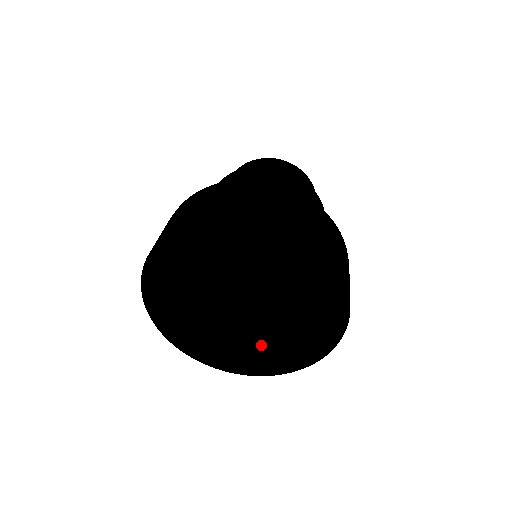
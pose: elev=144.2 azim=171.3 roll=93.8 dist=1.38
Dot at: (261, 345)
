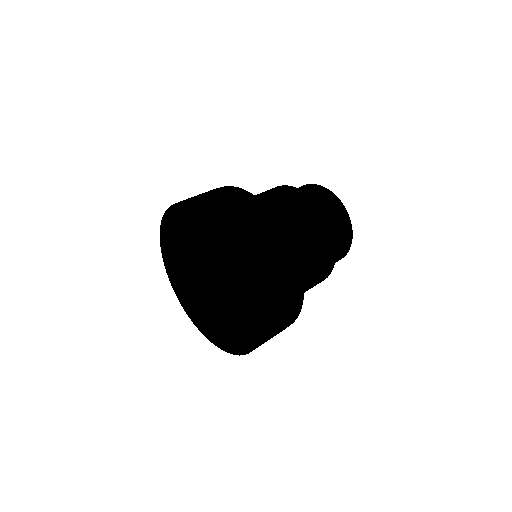
Dot at: (195, 302)
